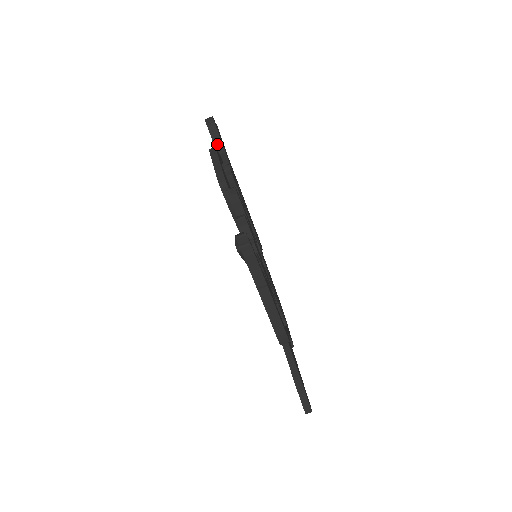
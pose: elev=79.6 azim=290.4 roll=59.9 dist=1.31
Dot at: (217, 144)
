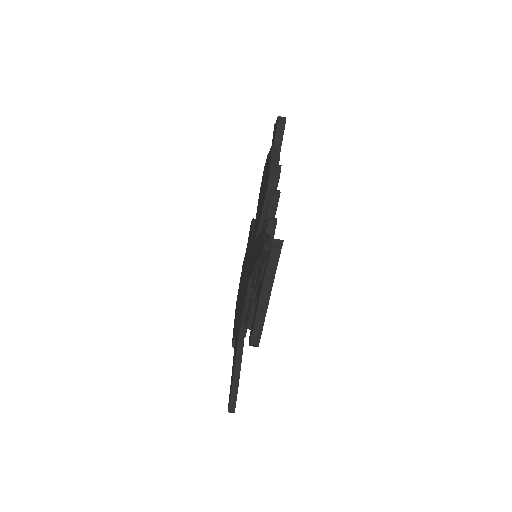
Dot at: (277, 143)
